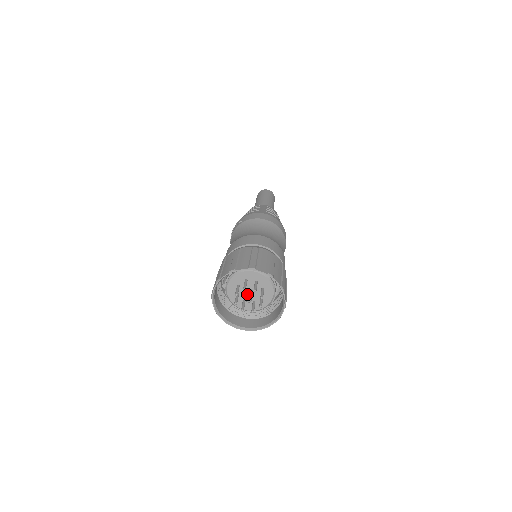
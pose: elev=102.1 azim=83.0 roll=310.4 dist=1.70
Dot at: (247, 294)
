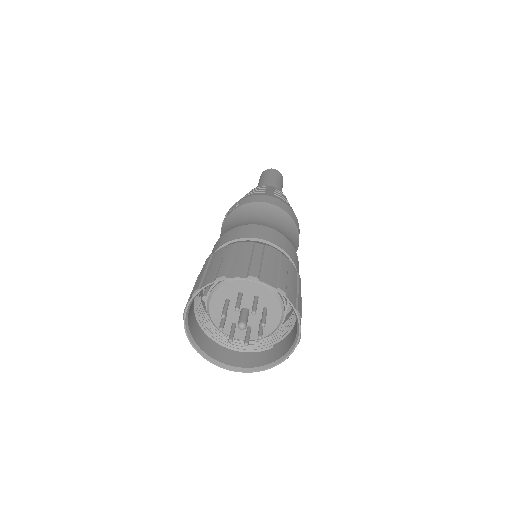
Dot at: (240, 316)
